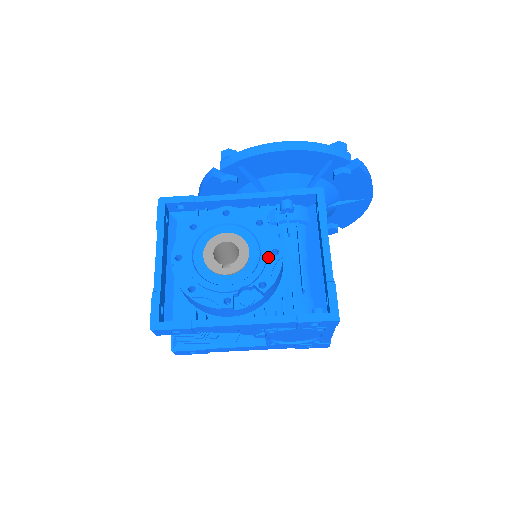
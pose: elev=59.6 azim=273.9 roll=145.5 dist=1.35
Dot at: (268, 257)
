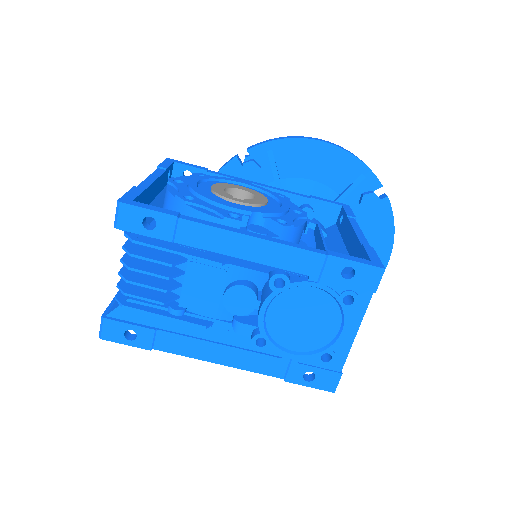
Dot at: (289, 212)
